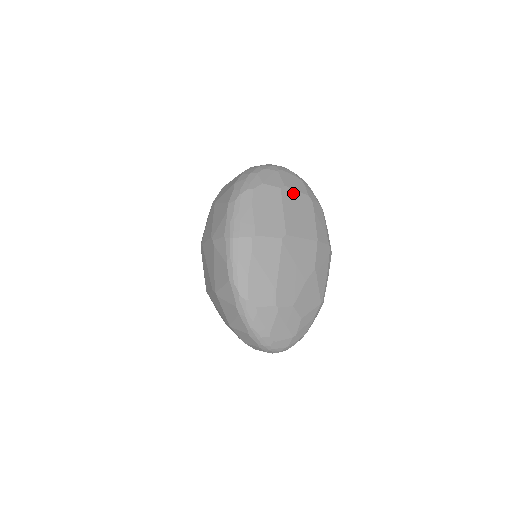
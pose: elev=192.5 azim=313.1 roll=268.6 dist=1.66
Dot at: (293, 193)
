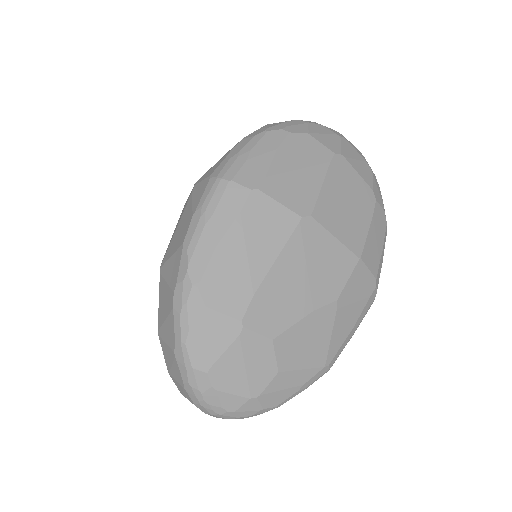
Dot at: (350, 171)
